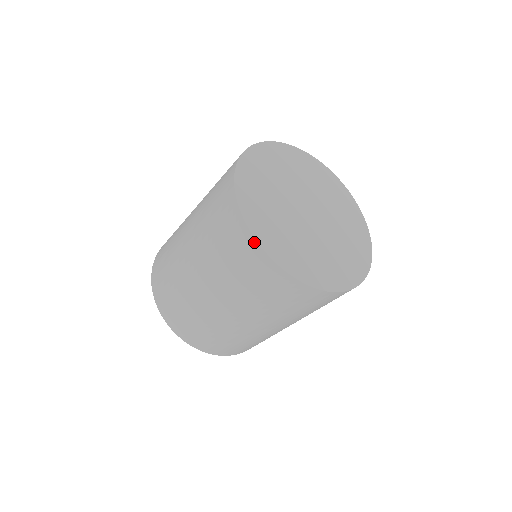
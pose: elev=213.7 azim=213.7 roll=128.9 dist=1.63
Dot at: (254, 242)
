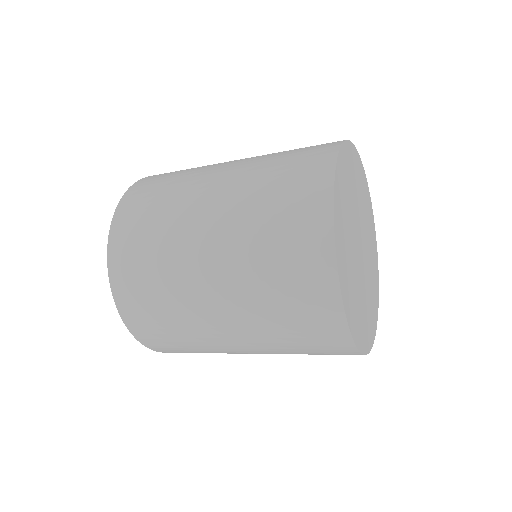
Dot at: (335, 283)
